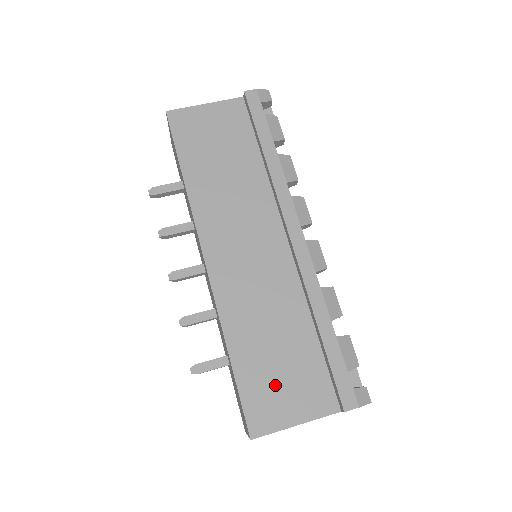
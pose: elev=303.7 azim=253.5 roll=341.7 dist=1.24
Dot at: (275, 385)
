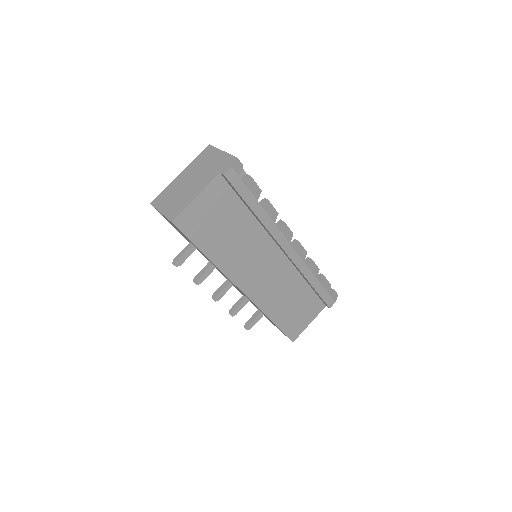
Dot at: (297, 317)
